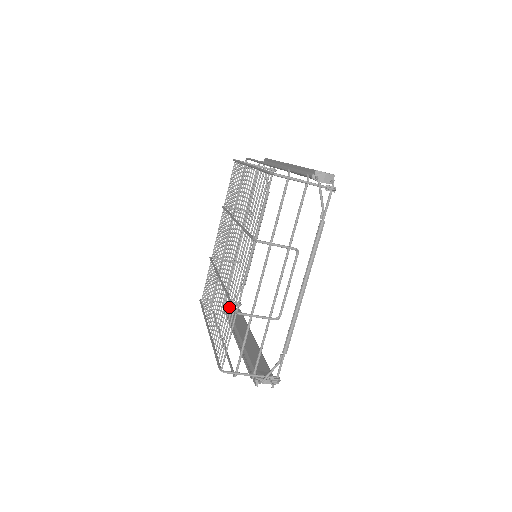
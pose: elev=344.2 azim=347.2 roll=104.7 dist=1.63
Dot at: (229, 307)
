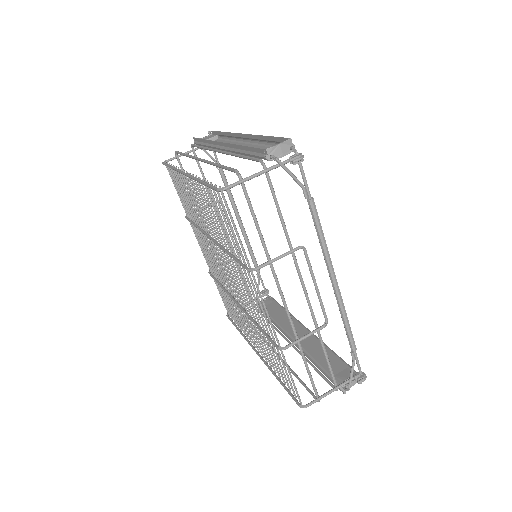
Dot at: occluded
